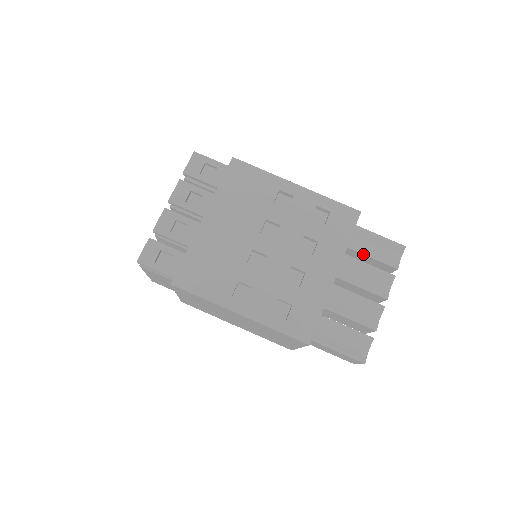
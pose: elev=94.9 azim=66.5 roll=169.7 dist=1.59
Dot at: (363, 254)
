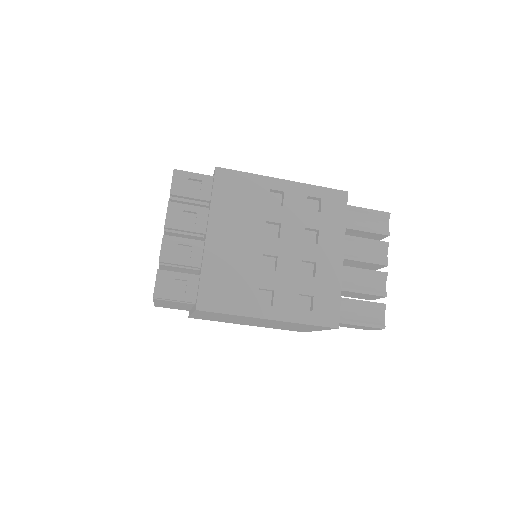
Dot at: (357, 230)
